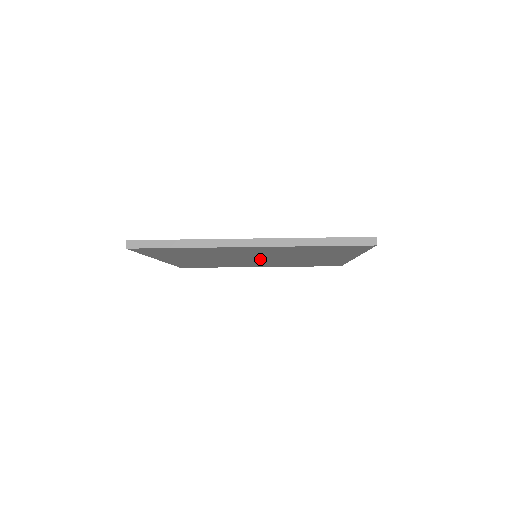
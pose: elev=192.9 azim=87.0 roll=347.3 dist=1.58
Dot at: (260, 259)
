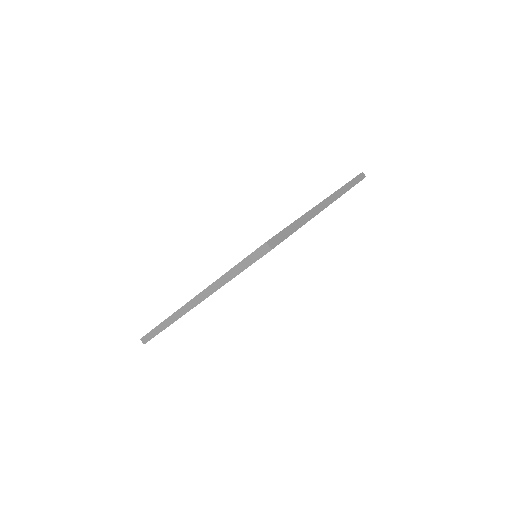
Dot at: occluded
